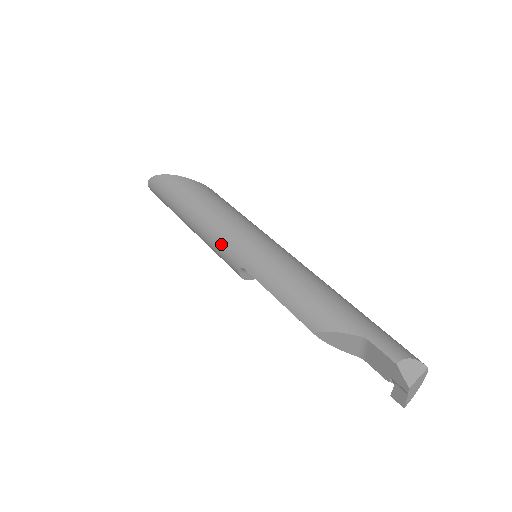
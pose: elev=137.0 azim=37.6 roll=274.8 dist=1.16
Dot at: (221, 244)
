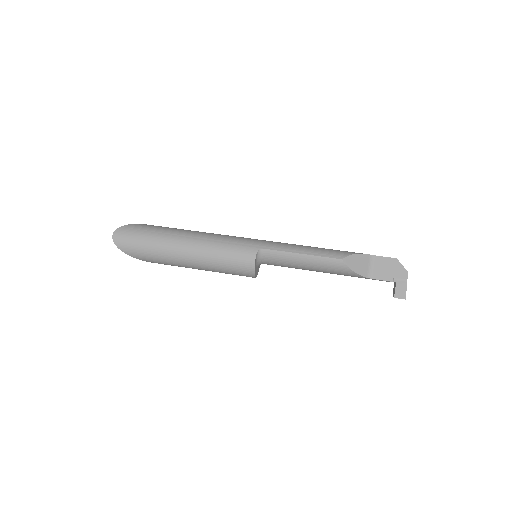
Dot at: (232, 242)
